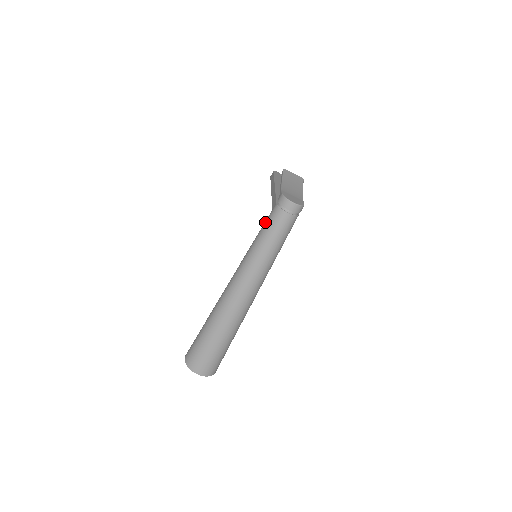
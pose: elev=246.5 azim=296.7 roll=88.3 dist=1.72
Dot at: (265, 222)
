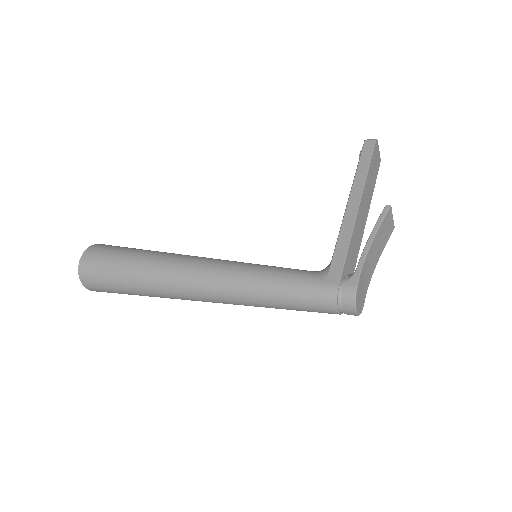
Dot at: (304, 282)
